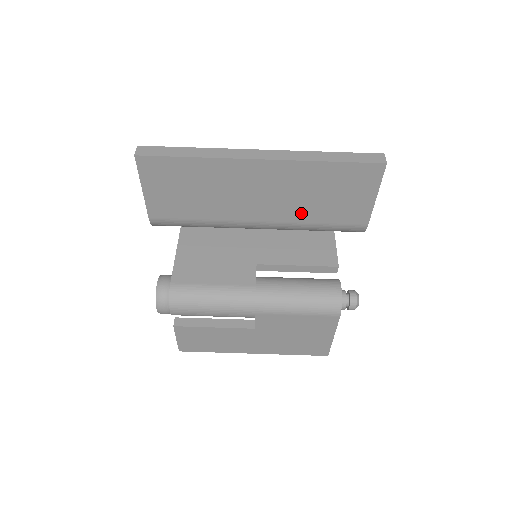
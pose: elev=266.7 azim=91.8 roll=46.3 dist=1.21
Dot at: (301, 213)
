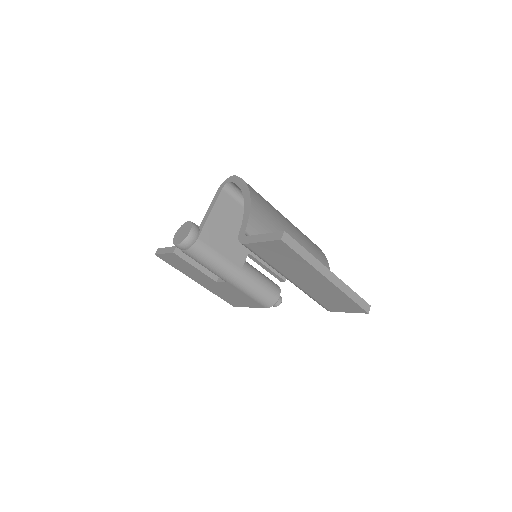
Dot at: (313, 293)
